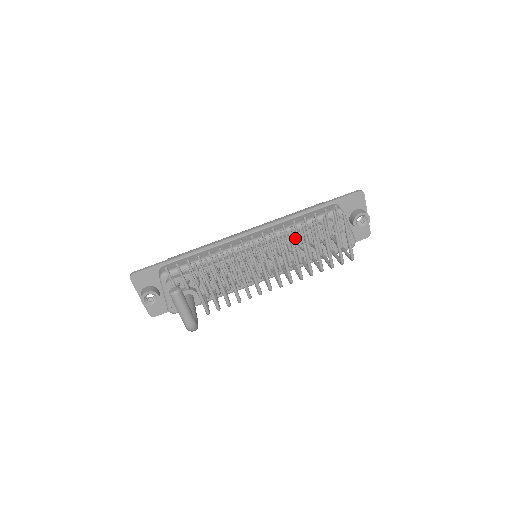
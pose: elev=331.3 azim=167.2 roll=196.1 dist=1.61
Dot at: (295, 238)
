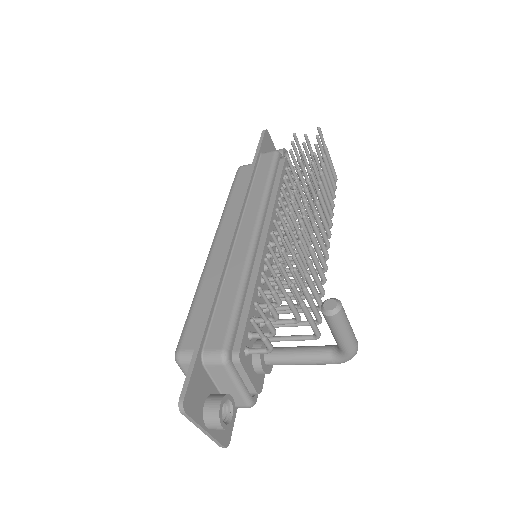
Dot at: occluded
